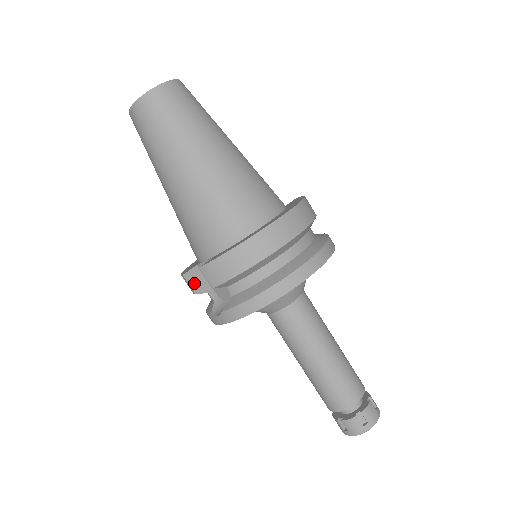
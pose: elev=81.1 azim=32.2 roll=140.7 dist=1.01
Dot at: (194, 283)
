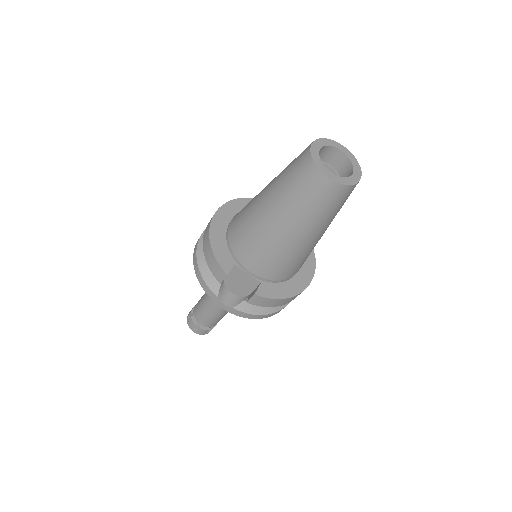
Dot at: (225, 277)
